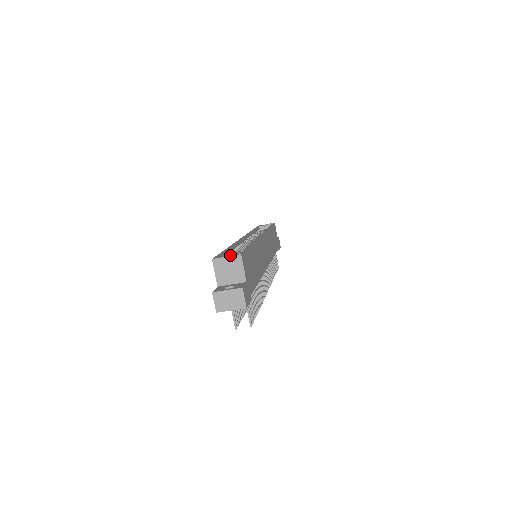
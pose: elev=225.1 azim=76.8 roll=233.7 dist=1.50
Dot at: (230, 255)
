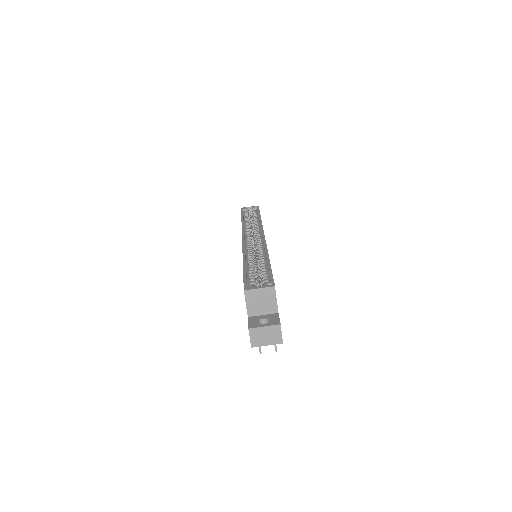
Dot at: (253, 277)
